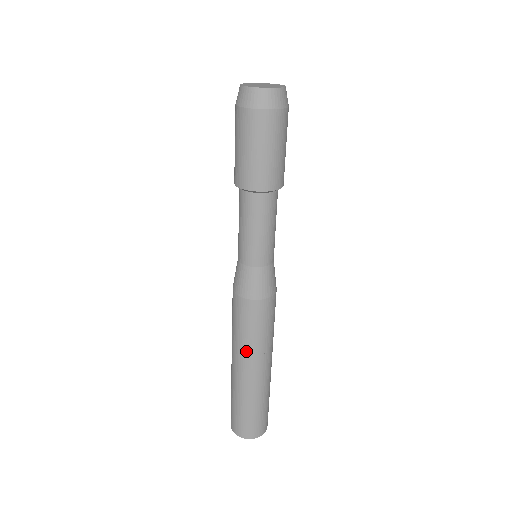
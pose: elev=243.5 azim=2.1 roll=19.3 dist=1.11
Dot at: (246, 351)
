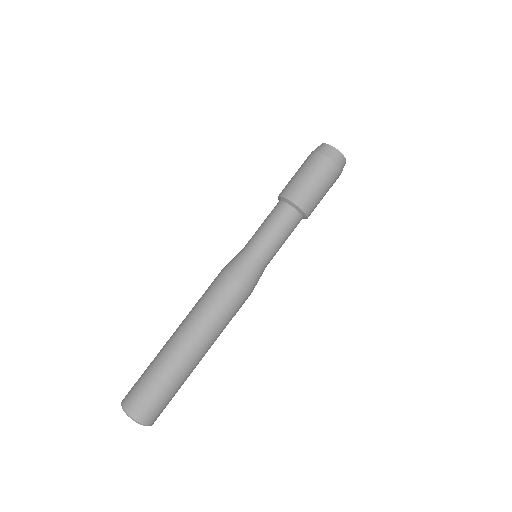
Dot at: (197, 320)
